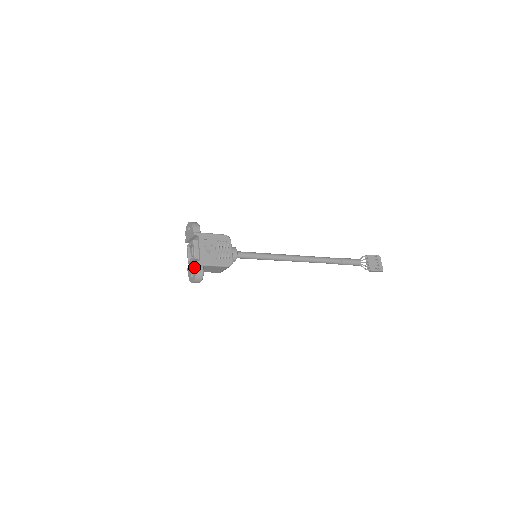
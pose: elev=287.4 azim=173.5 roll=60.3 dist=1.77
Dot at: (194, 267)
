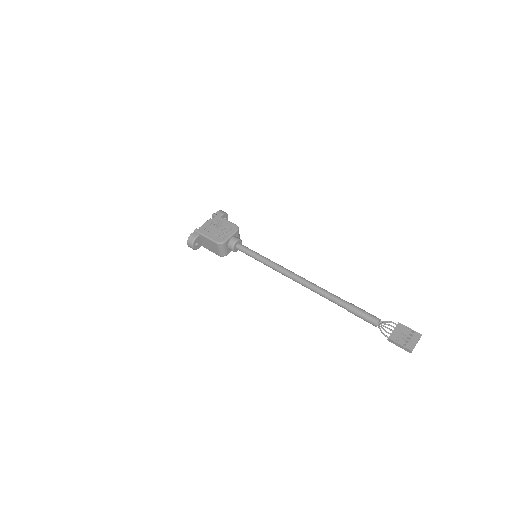
Dot at: (194, 233)
